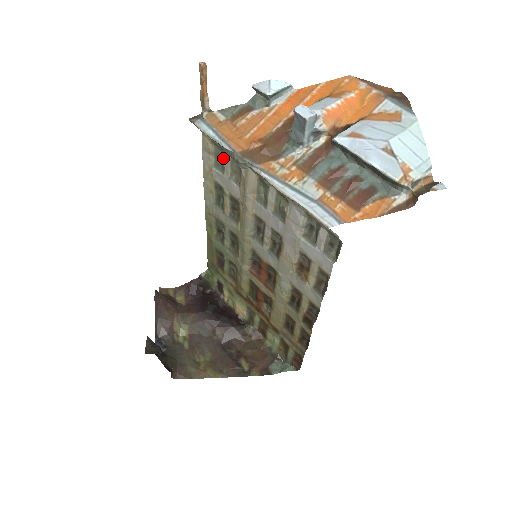
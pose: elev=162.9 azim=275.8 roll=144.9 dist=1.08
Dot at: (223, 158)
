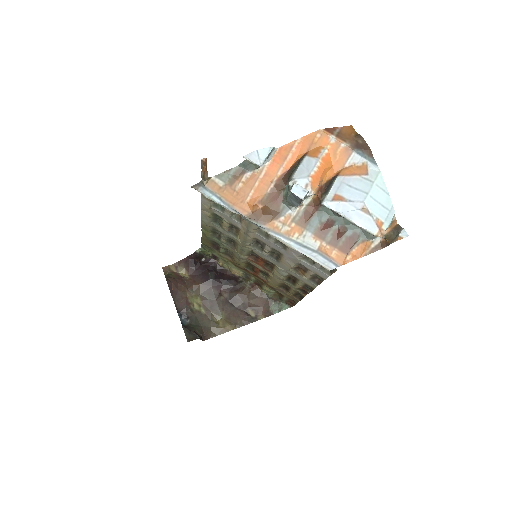
Dot at: occluded
